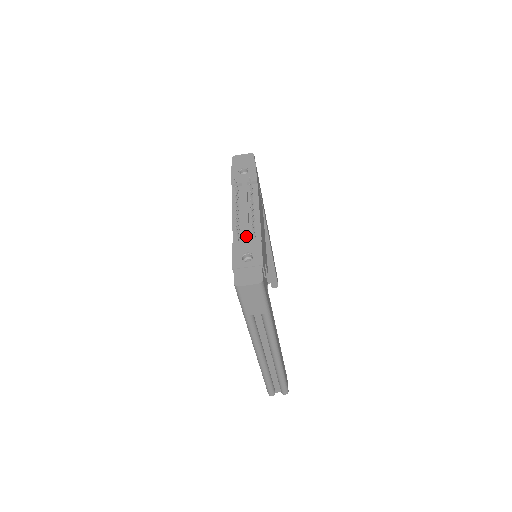
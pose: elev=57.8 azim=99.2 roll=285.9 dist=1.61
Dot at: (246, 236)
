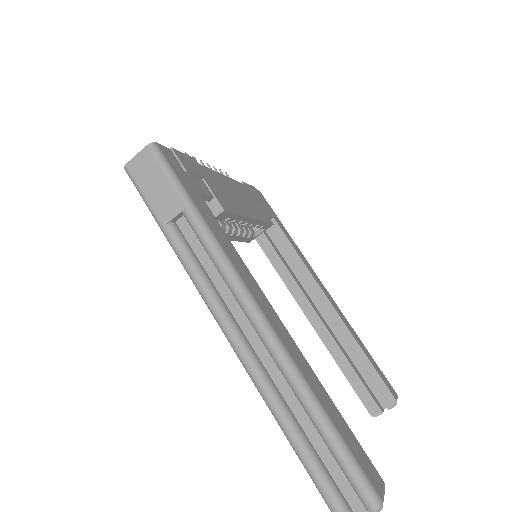
Dot at: occluded
